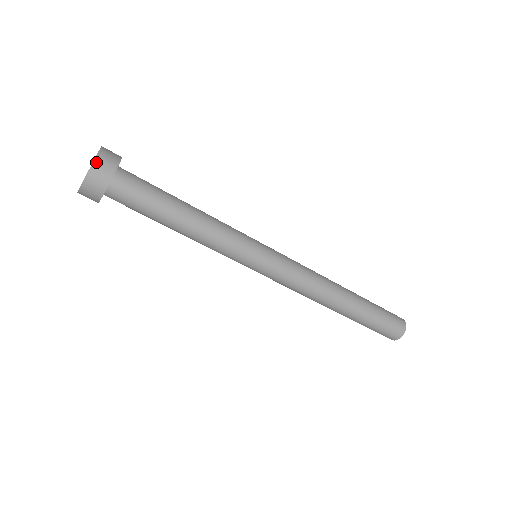
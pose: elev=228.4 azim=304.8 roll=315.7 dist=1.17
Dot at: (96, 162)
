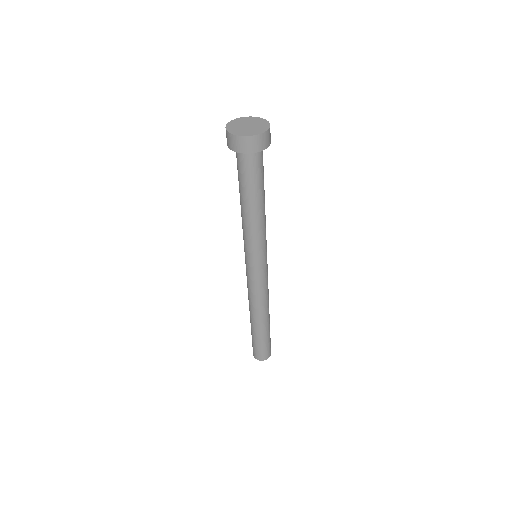
Dot at: occluded
